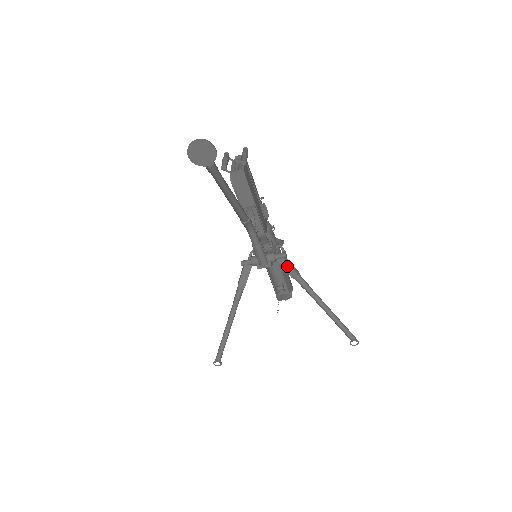
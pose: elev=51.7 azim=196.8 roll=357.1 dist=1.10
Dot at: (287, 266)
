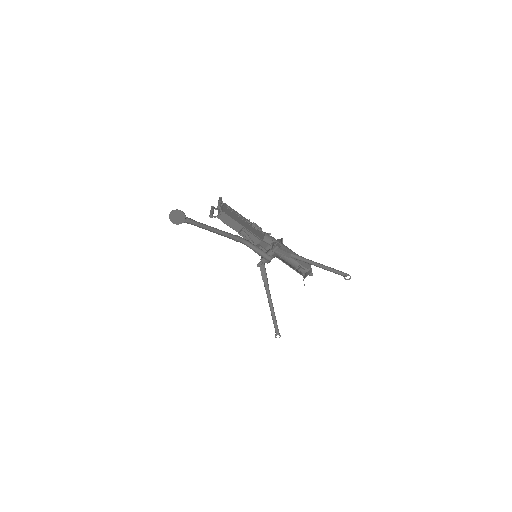
Dot at: (282, 252)
